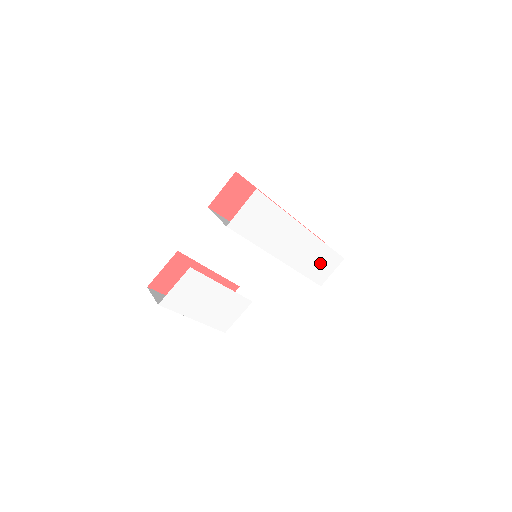
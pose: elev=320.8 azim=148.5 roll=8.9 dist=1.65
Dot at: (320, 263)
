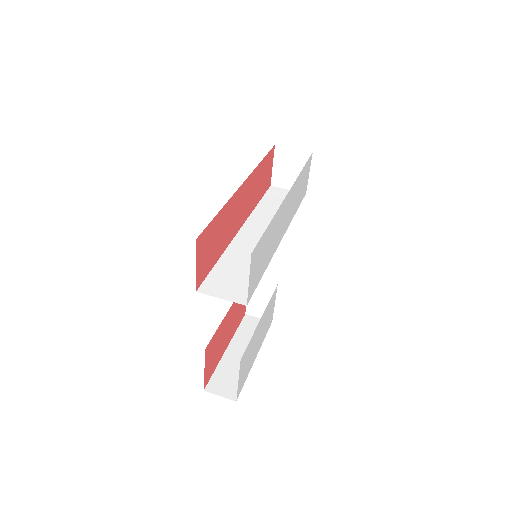
Dot at: (301, 186)
